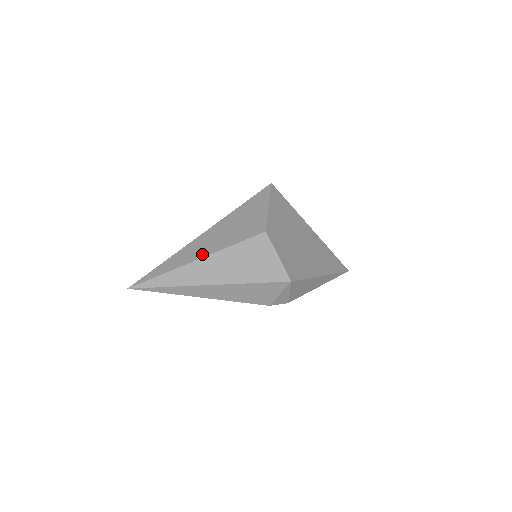
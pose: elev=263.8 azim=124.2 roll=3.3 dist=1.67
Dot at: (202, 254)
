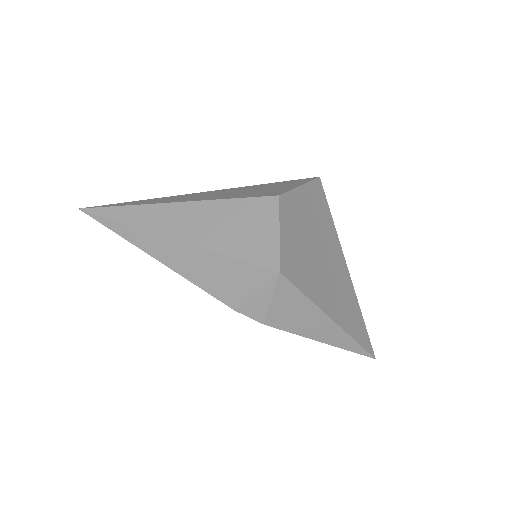
Dot at: (186, 200)
